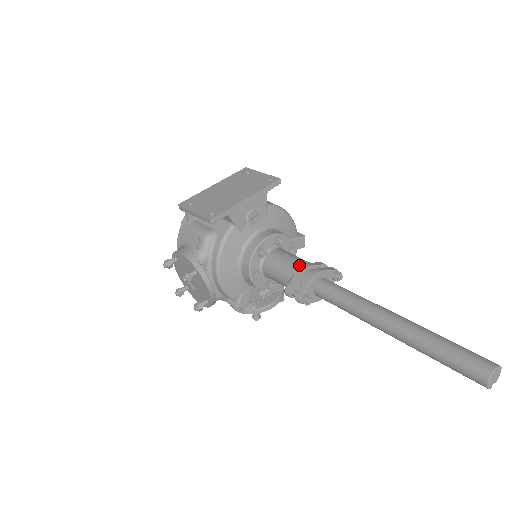
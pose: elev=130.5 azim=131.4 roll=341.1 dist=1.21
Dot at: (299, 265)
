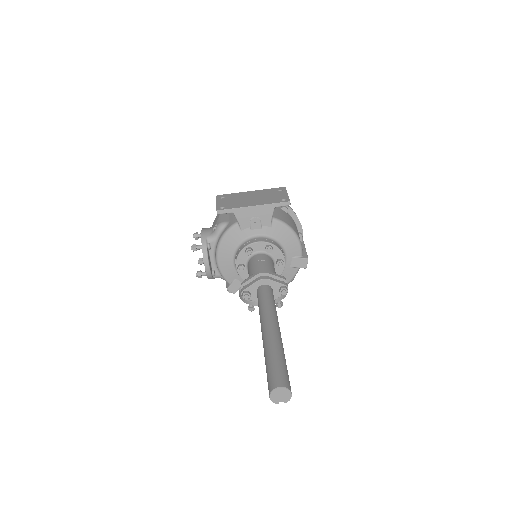
Dot at: (260, 269)
